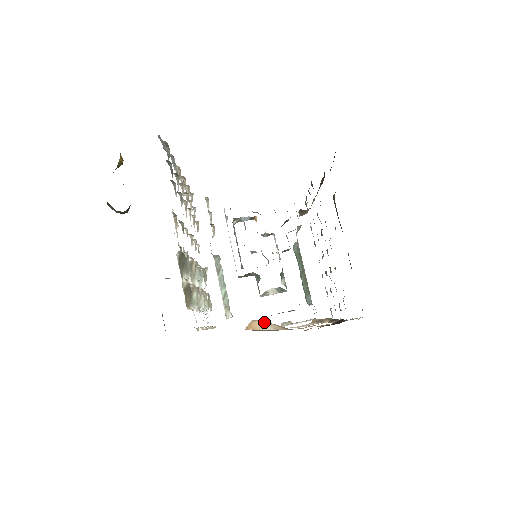
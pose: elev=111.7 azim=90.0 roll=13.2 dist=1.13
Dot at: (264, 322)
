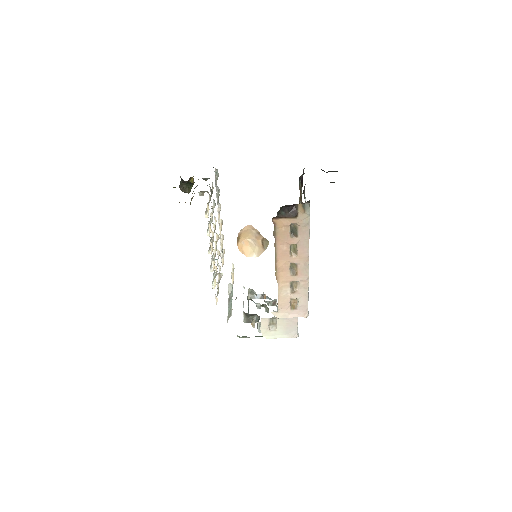
Dot at: (251, 247)
